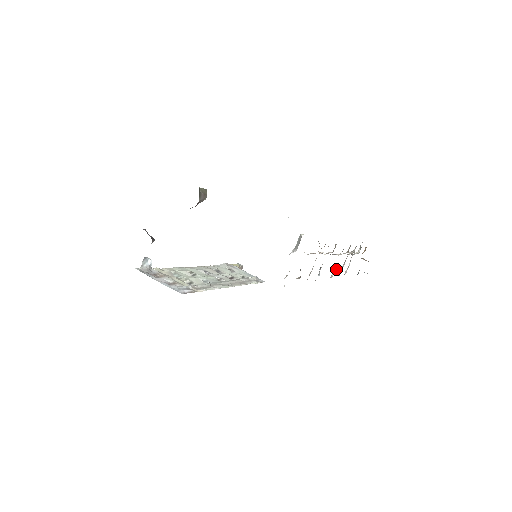
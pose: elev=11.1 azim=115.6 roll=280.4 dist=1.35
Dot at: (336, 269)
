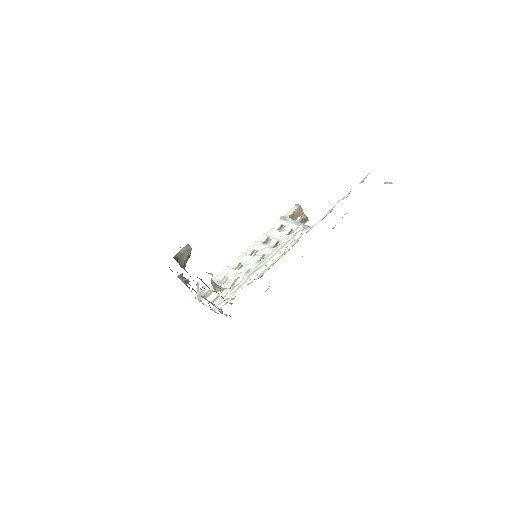
Dot at: occluded
